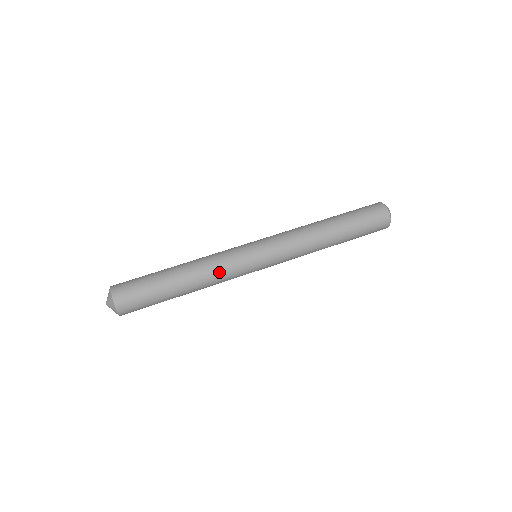
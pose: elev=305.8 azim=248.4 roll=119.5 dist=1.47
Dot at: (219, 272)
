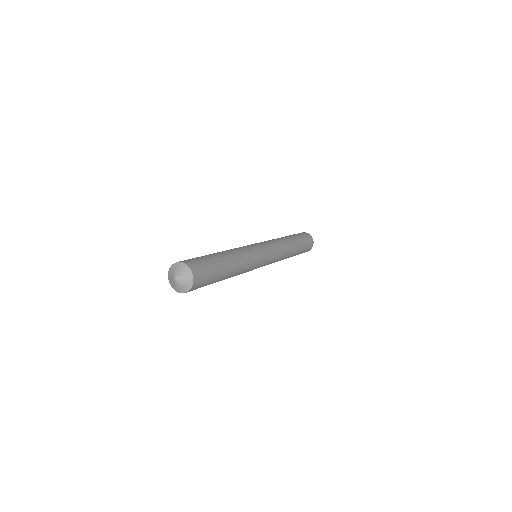
Dot at: (243, 250)
